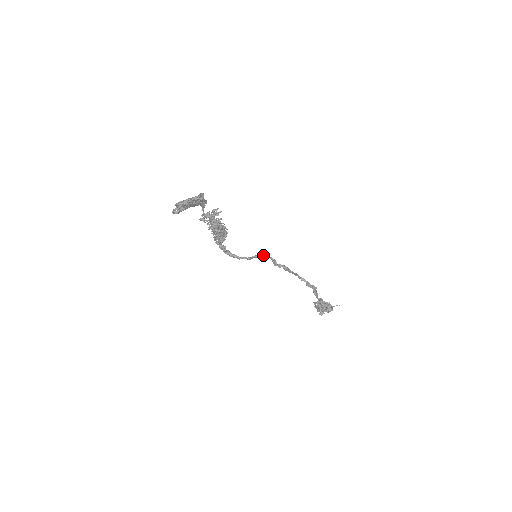
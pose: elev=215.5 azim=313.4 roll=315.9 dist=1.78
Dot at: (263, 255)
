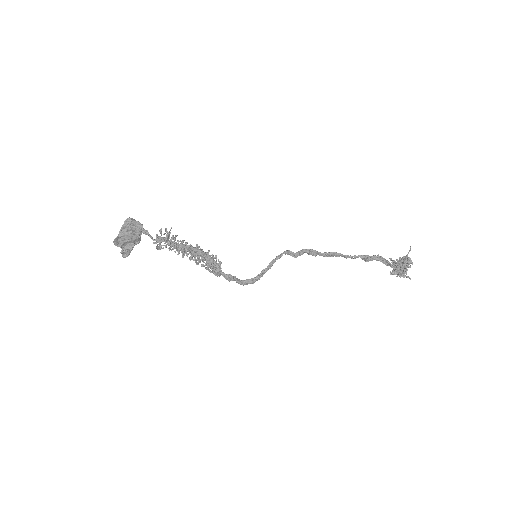
Dot at: (276, 257)
